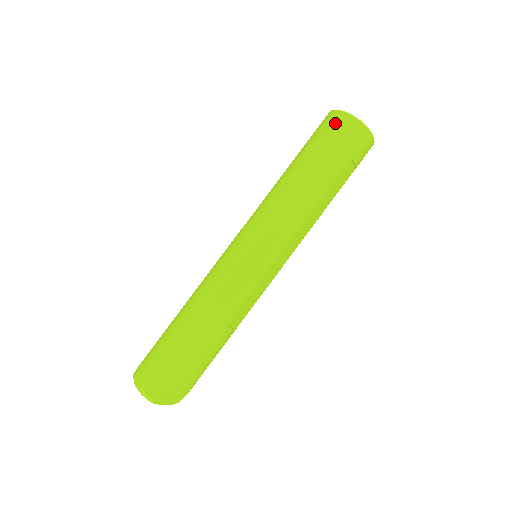
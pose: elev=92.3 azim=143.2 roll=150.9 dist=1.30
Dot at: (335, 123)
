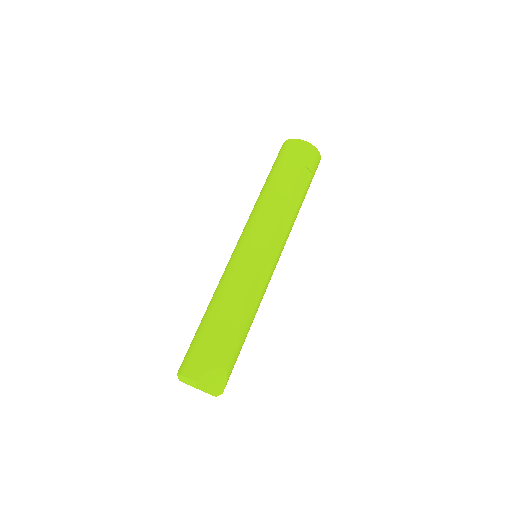
Dot at: (284, 148)
